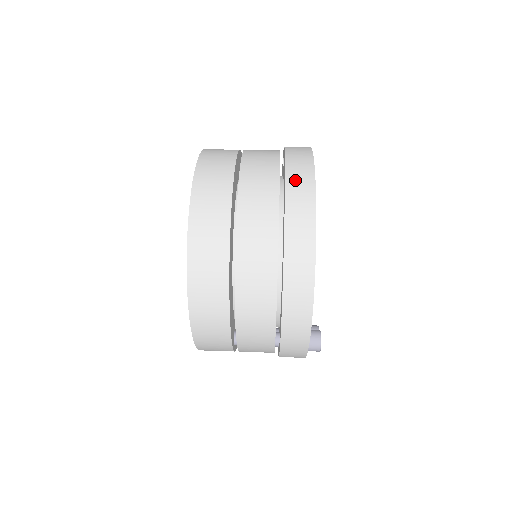
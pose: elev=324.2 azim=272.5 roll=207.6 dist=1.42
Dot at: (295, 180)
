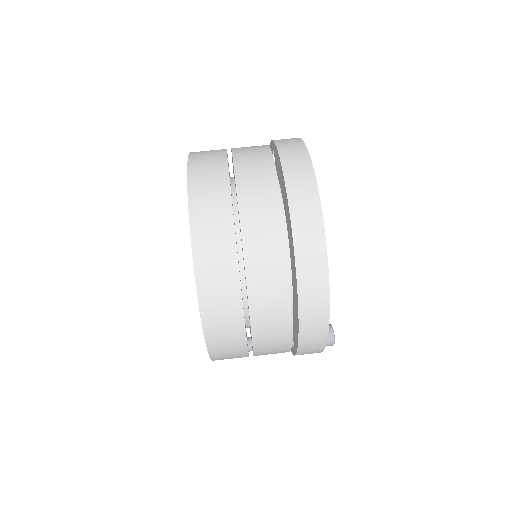
Dot at: (296, 188)
